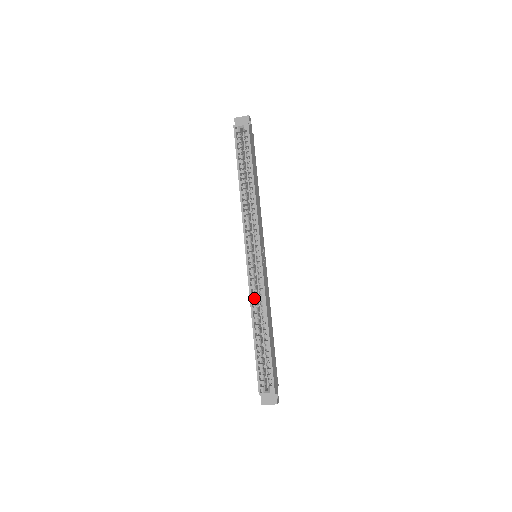
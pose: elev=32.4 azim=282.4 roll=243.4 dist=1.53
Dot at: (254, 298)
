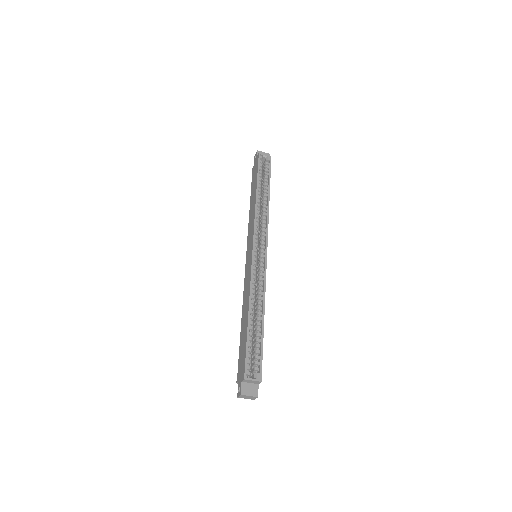
Dot at: (254, 286)
